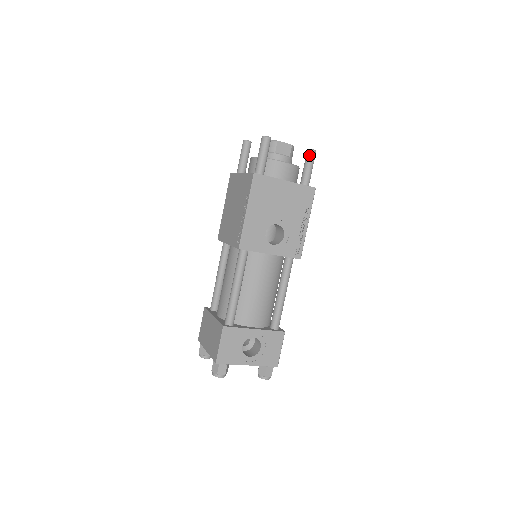
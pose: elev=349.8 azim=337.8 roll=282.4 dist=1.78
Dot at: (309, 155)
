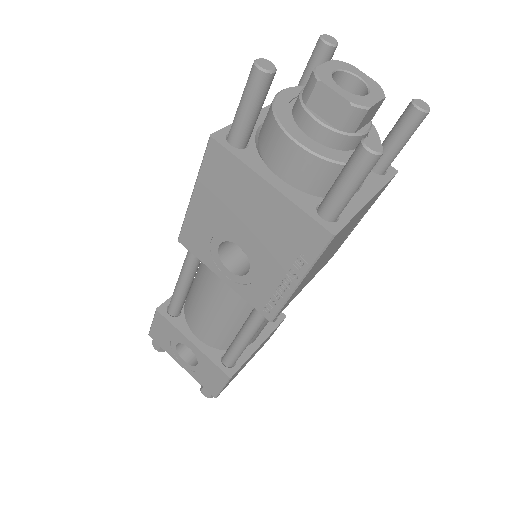
Dot at: (353, 155)
